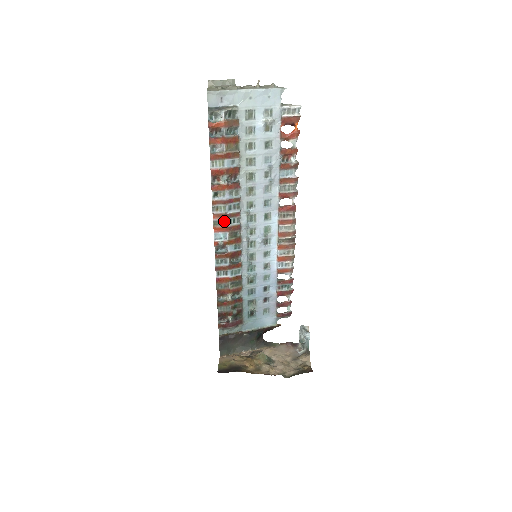
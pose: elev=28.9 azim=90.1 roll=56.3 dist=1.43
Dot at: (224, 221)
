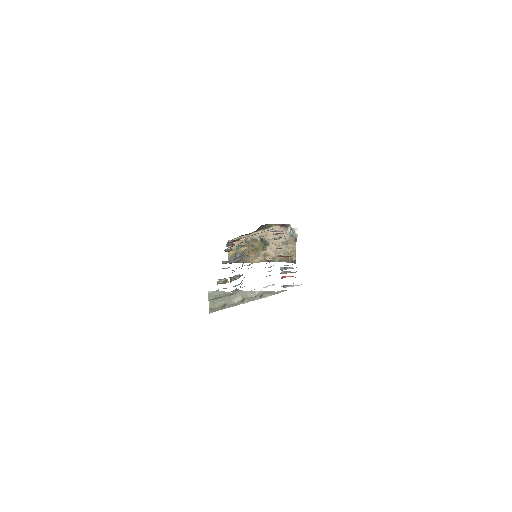
Dot at: occluded
